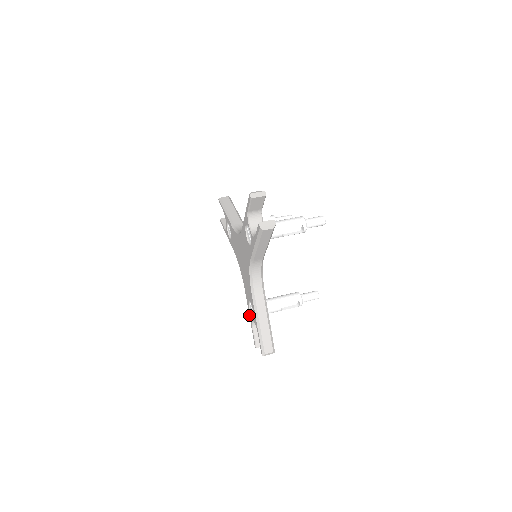
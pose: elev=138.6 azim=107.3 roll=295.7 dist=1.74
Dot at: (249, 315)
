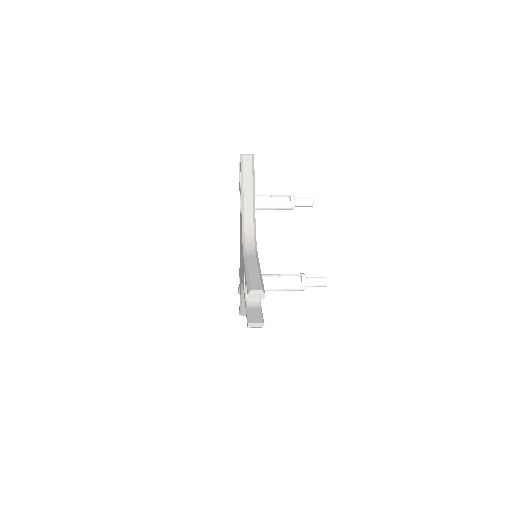
Dot at: occluded
